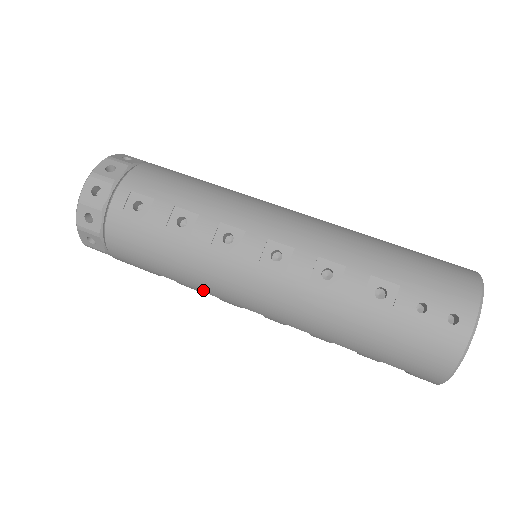
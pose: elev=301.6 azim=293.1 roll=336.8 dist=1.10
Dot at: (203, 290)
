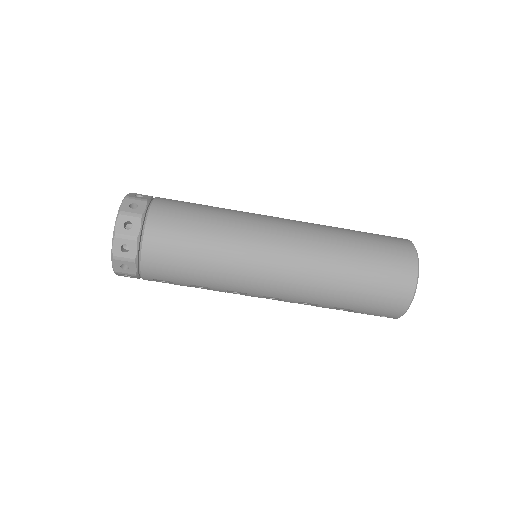
Dot at: occluded
